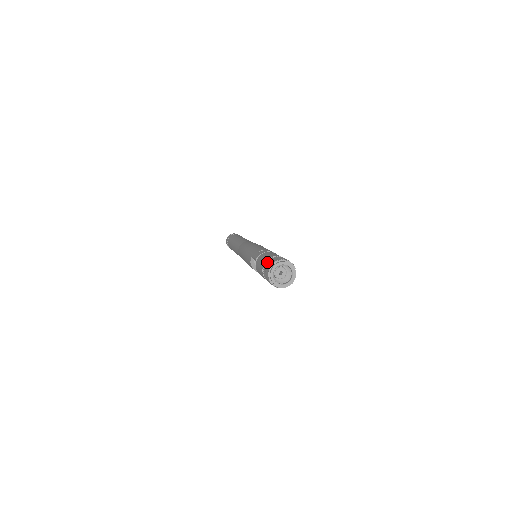
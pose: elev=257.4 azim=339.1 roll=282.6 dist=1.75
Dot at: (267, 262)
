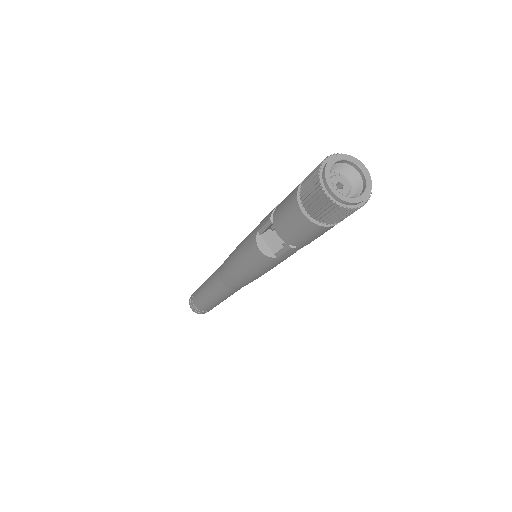
Dot at: (304, 181)
